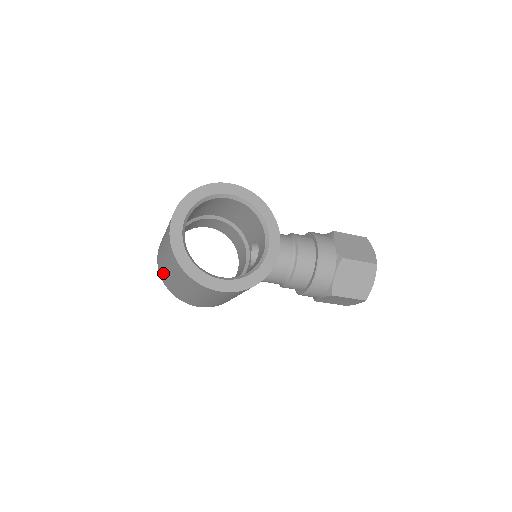
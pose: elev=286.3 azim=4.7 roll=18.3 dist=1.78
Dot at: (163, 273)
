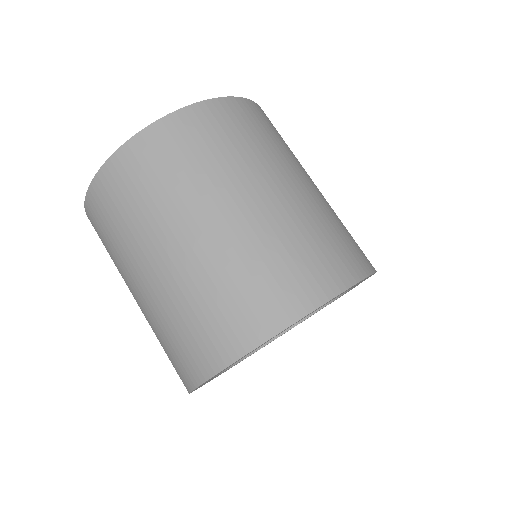
Dot at: (114, 224)
